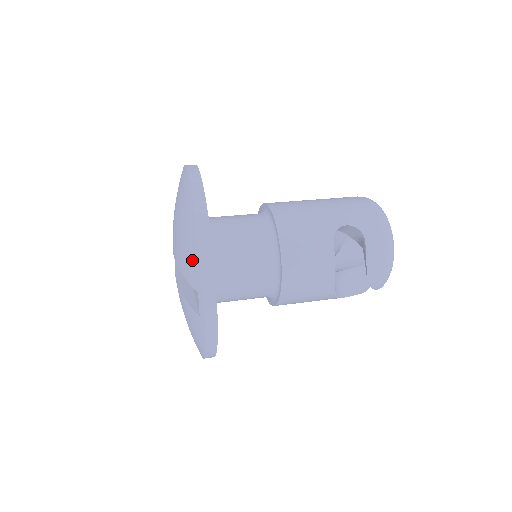
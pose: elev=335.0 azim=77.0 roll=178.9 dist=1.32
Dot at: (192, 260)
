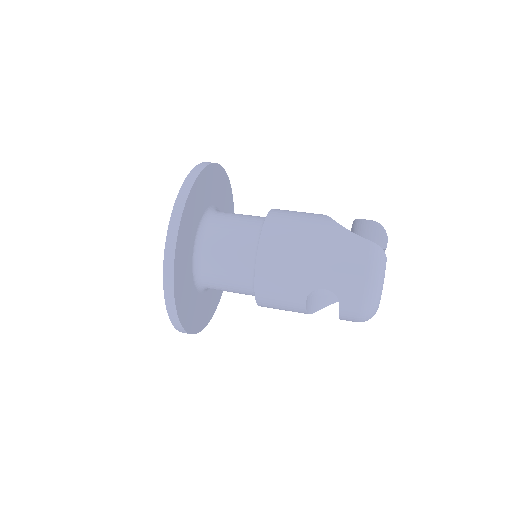
Dot at: occluded
